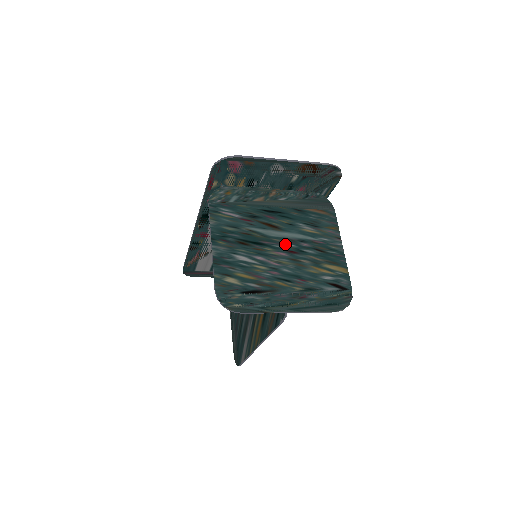
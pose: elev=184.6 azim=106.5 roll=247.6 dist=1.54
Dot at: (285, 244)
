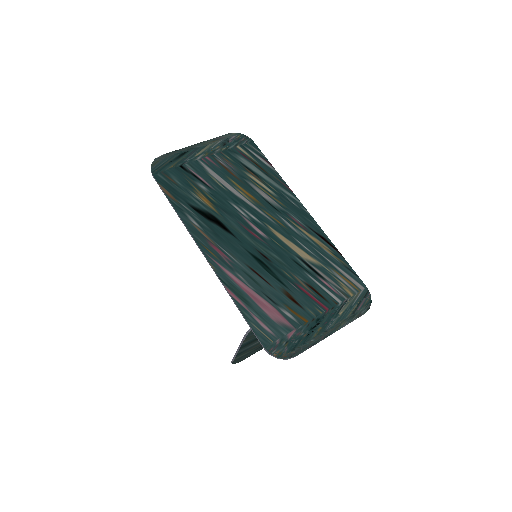
Dot at: occluded
